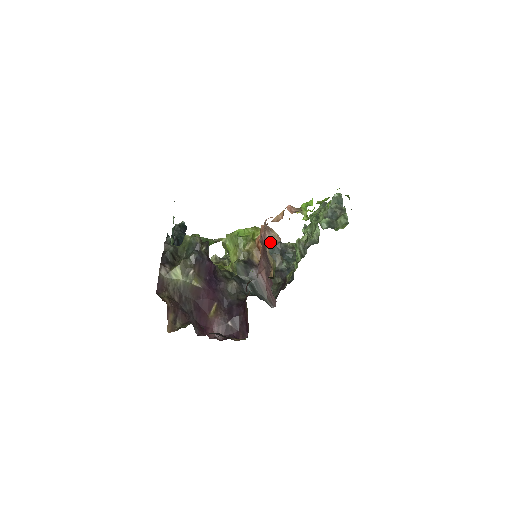
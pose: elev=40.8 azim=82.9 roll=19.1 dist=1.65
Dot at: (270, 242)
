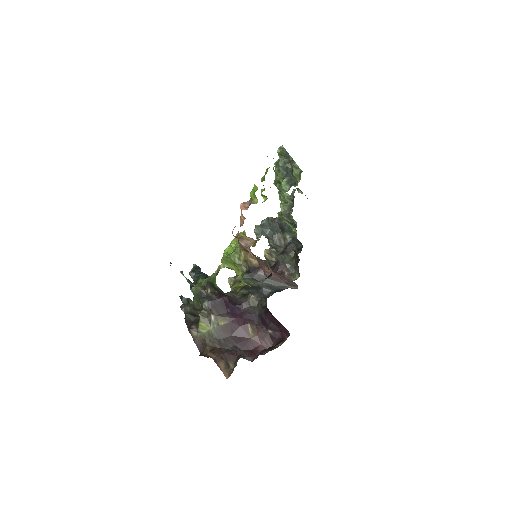
Dot at: (248, 248)
